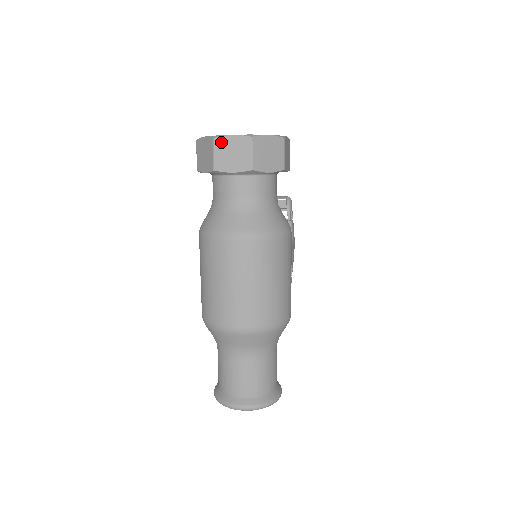
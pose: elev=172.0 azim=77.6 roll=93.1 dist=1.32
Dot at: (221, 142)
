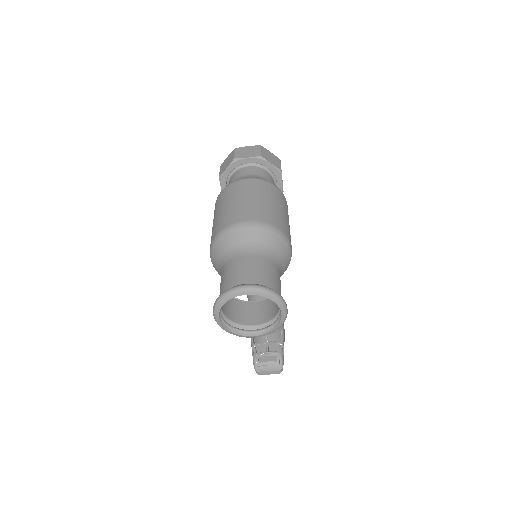
Dot at: (240, 149)
